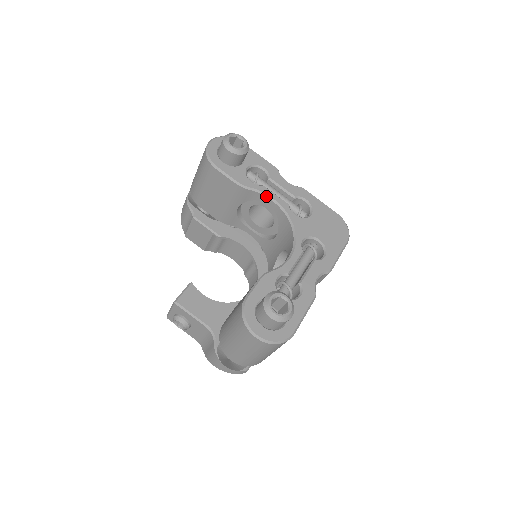
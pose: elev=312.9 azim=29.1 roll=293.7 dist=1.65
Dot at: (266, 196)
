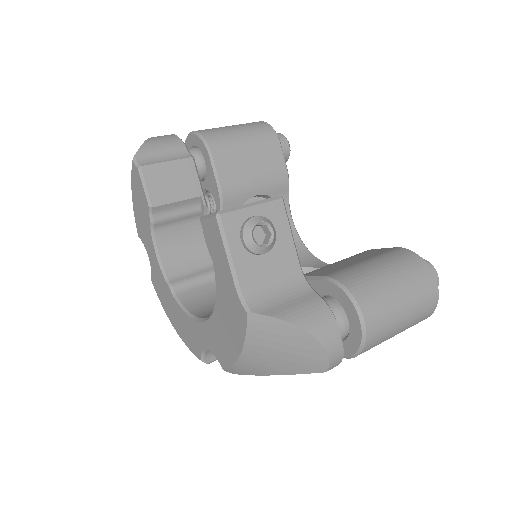
Dot at: occluded
